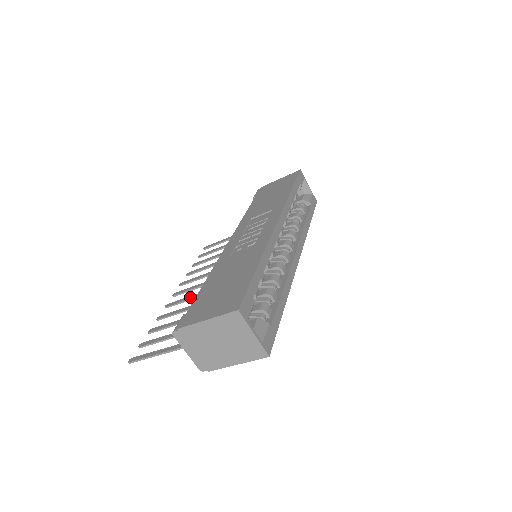
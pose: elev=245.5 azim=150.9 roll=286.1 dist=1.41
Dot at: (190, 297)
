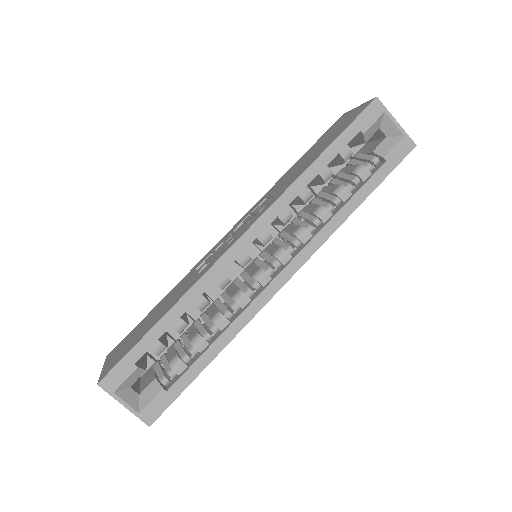
Dot at: occluded
